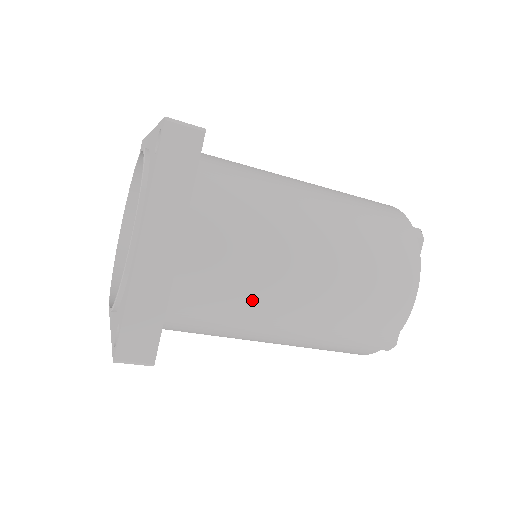
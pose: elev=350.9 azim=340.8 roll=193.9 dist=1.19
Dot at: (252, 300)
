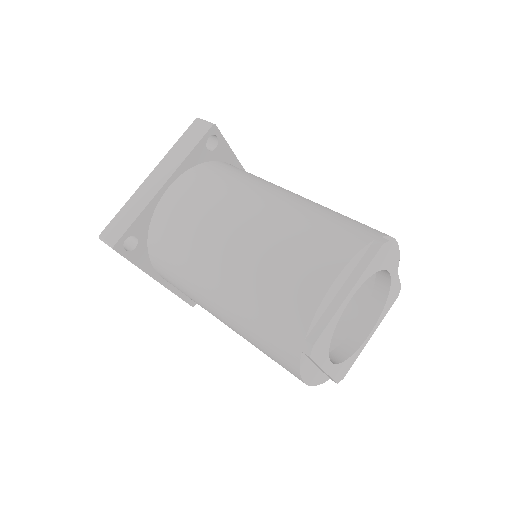
Dot at: (195, 236)
